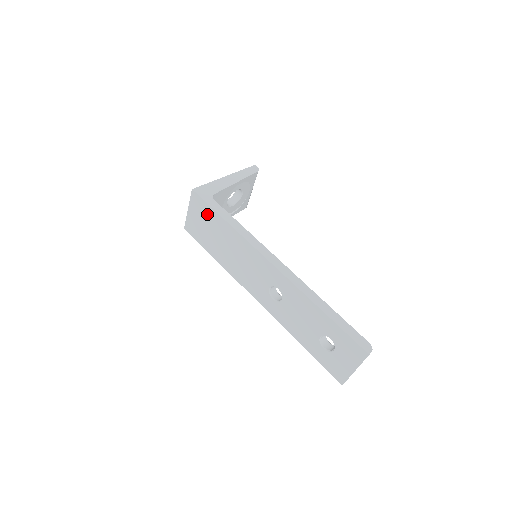
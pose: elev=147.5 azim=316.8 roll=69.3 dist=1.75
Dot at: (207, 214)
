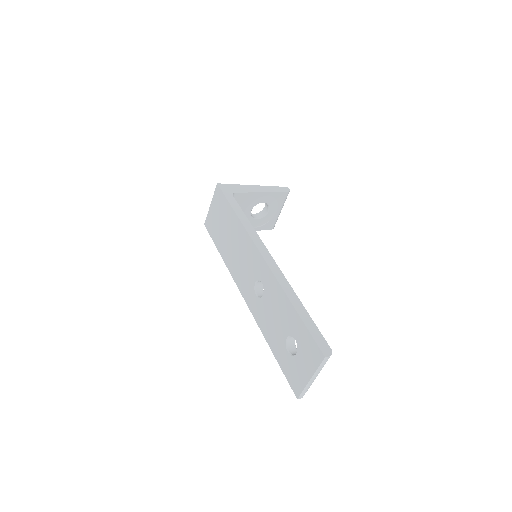
Dot at: (223, 207)
